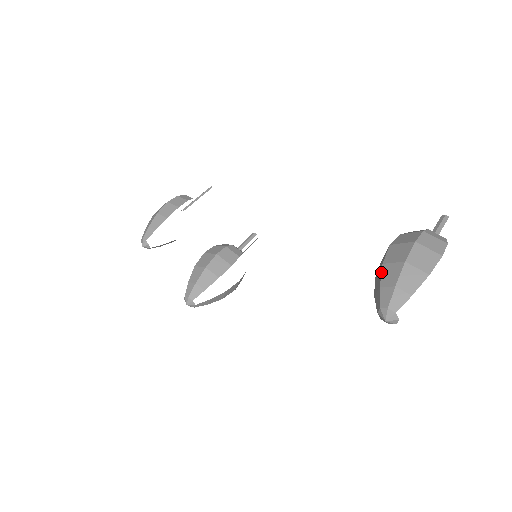
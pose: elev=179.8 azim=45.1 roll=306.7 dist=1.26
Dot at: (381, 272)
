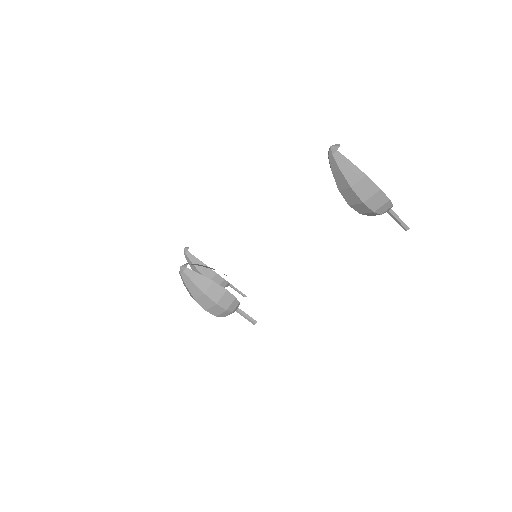
Dot at: occluded
